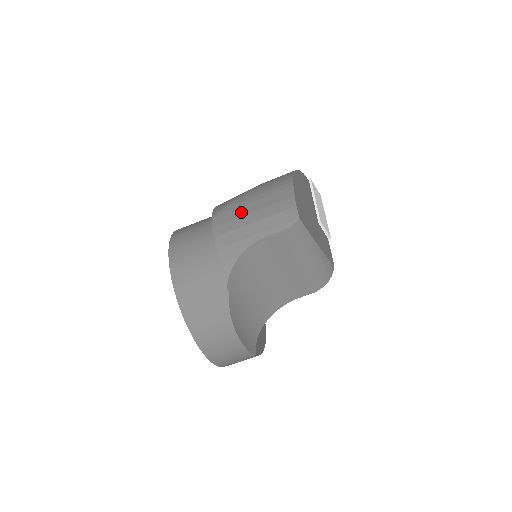
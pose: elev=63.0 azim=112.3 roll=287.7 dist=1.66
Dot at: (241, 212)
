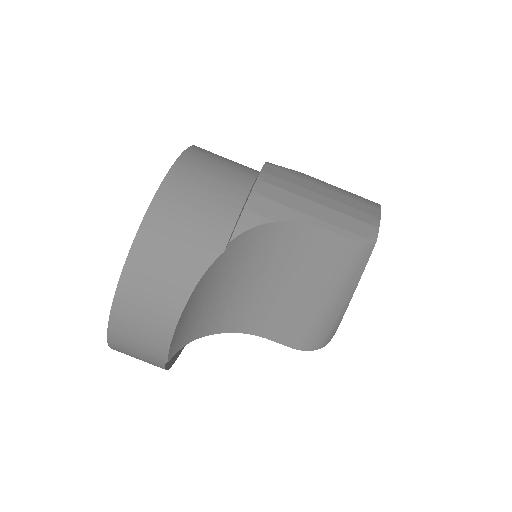
Dot at: (306, 184)
